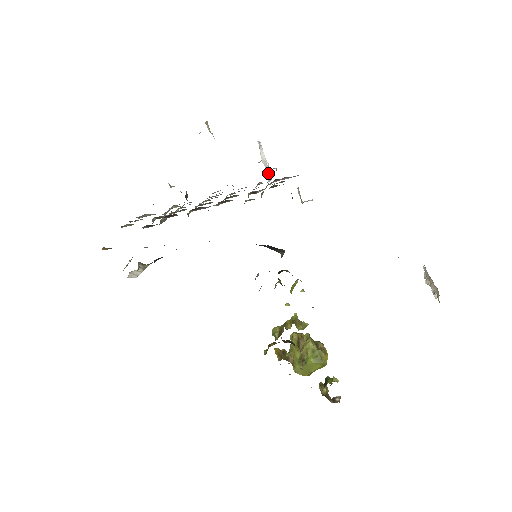
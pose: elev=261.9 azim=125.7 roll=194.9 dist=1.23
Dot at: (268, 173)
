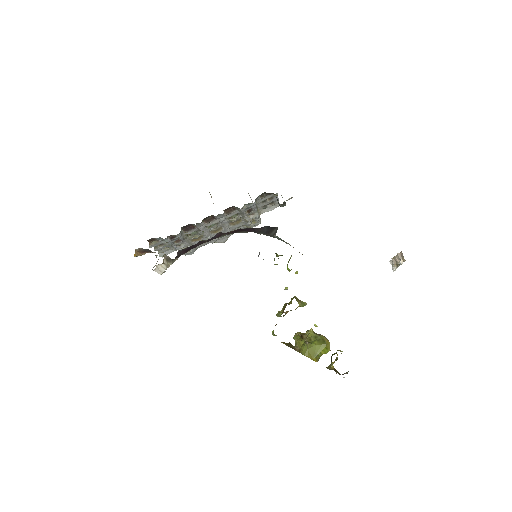
Dot at: occluded
